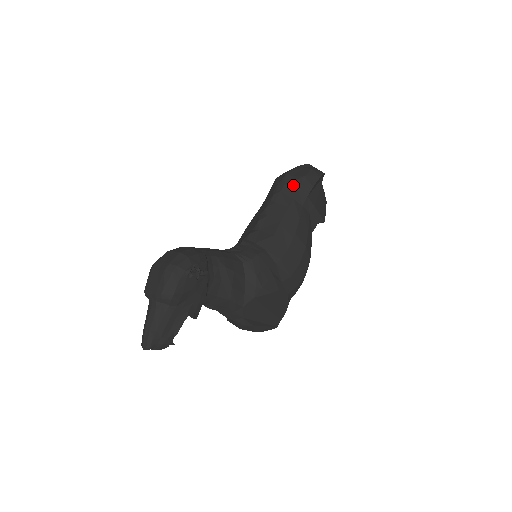
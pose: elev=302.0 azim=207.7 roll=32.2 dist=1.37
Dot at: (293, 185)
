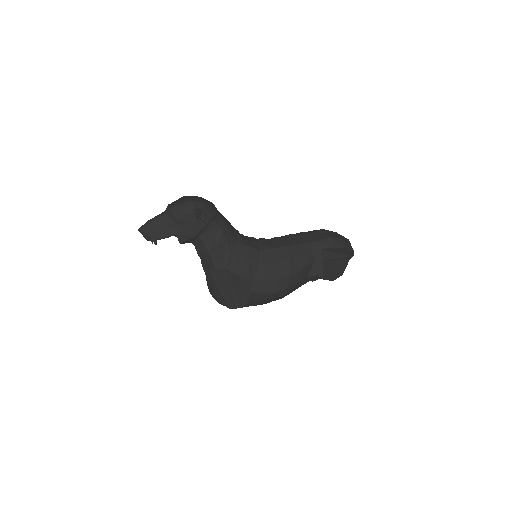
Dot at: (319, 236)
